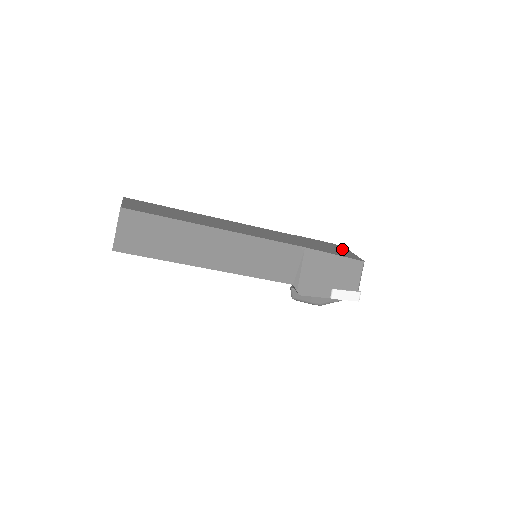
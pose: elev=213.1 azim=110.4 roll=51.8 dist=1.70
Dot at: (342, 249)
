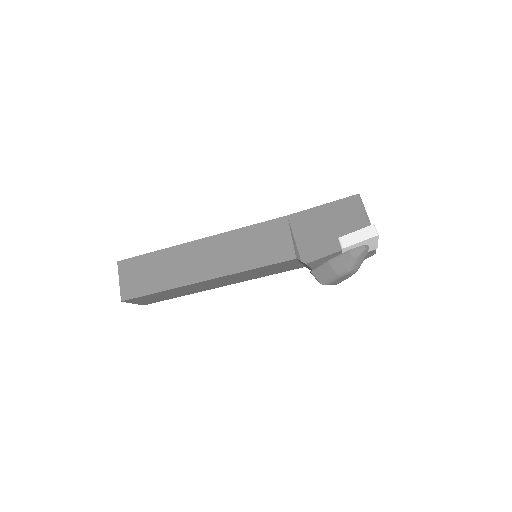
Dot at: occluded
